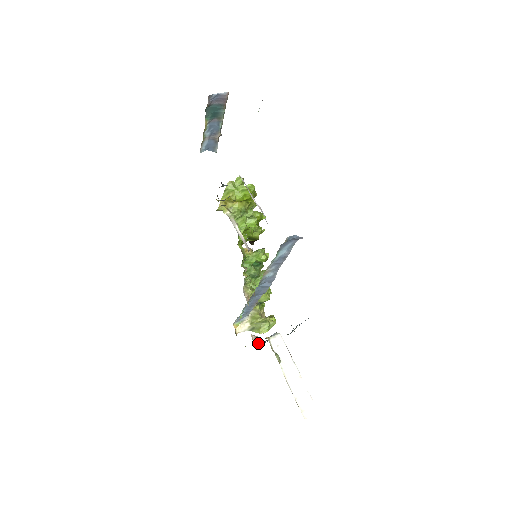
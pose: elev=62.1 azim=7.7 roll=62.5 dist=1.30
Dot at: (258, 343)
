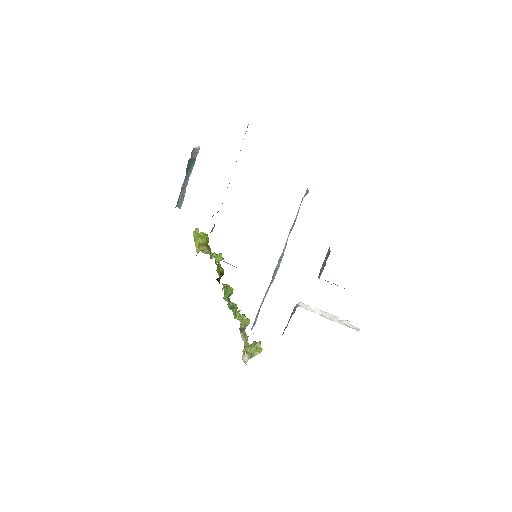
Dot at: occluded
